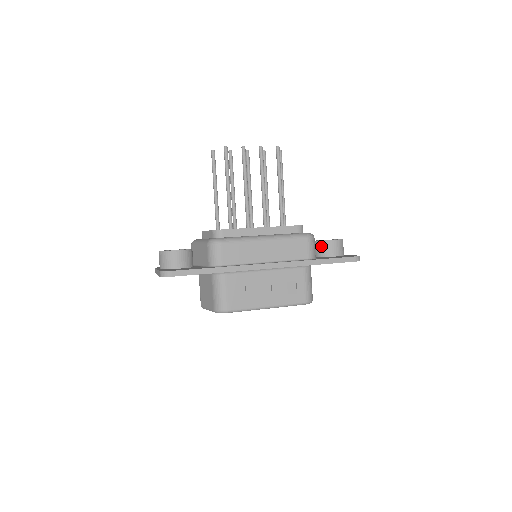
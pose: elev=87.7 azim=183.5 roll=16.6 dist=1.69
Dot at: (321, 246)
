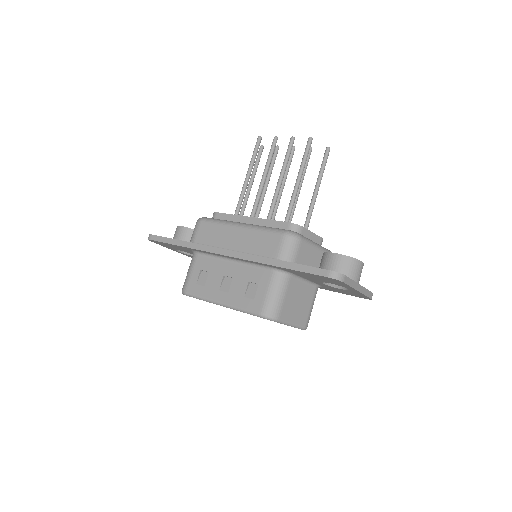
Dot at: (322, 259)
